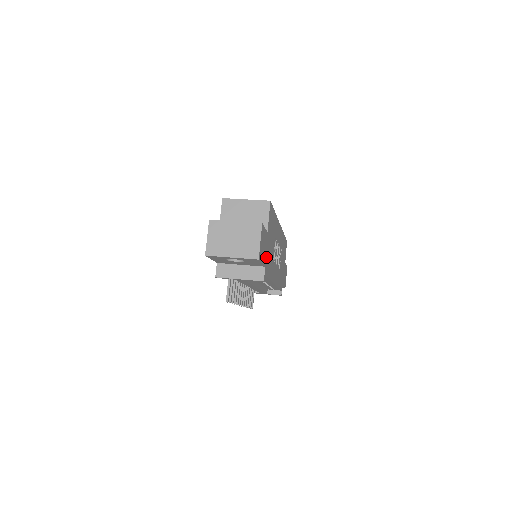
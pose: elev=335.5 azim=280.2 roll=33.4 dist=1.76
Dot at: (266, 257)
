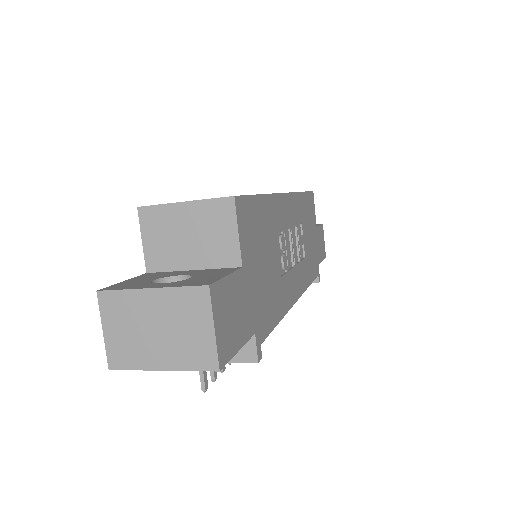
Dot at: (253, 312)
